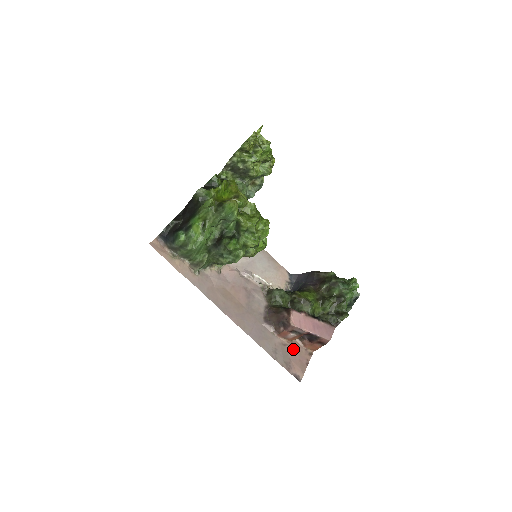
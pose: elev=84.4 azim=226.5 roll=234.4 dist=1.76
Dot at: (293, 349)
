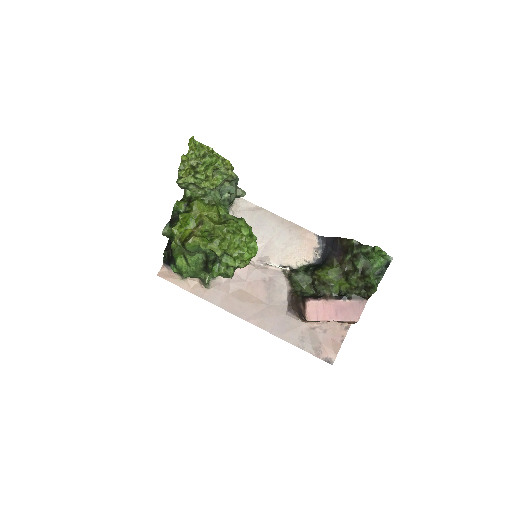
Dot at: (324, 330)
